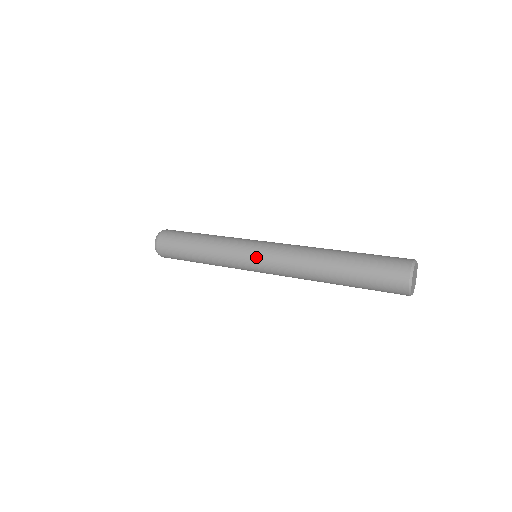
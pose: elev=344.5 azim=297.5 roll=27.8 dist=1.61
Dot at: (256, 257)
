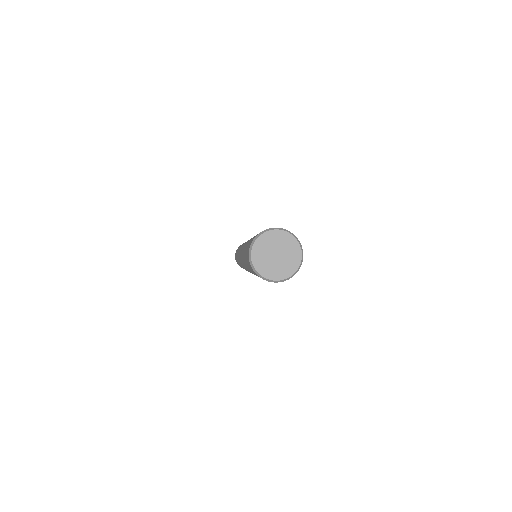
Dot at: (242, 245)
